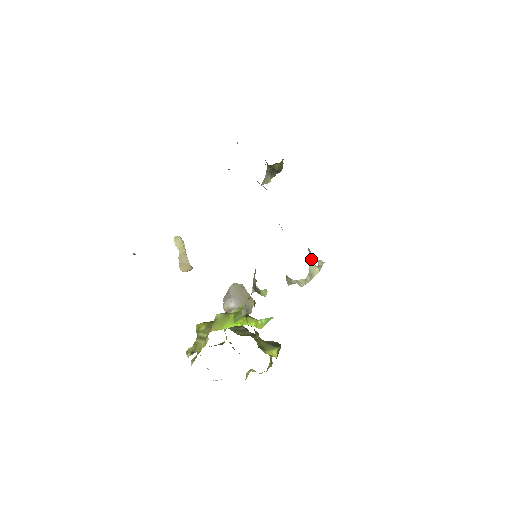
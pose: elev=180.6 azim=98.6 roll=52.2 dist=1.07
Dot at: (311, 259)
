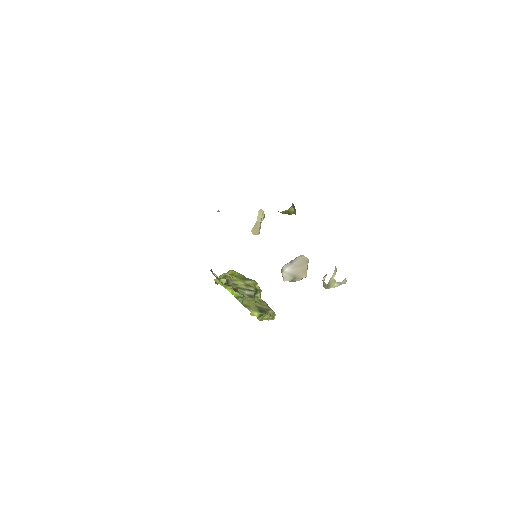
Dot at: (334, 275)
